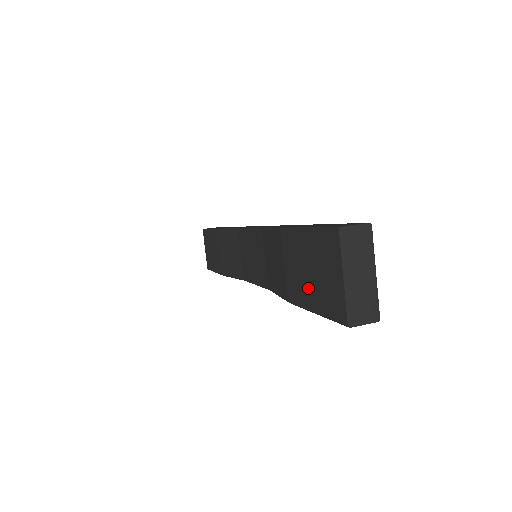
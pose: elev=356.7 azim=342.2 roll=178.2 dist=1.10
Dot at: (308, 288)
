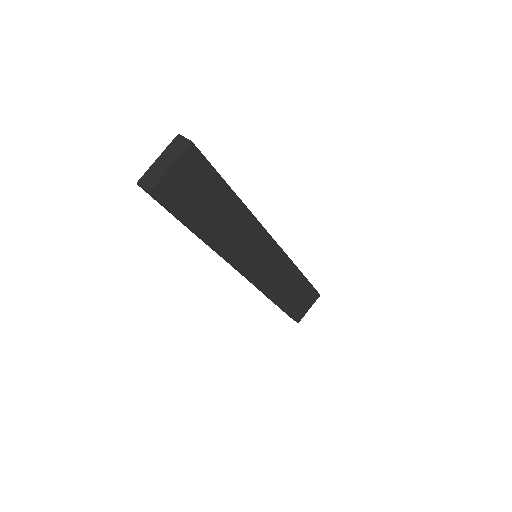
Dot at: occluded
